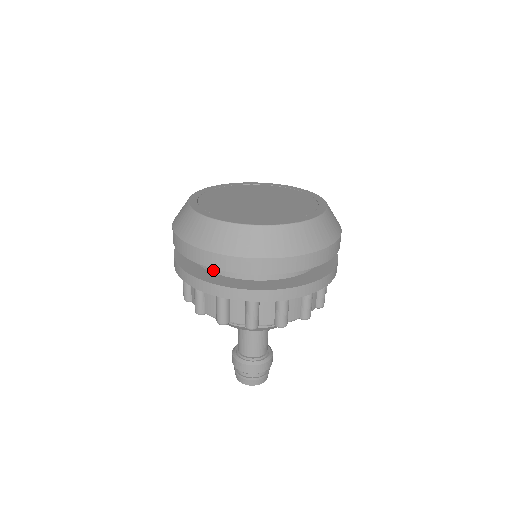
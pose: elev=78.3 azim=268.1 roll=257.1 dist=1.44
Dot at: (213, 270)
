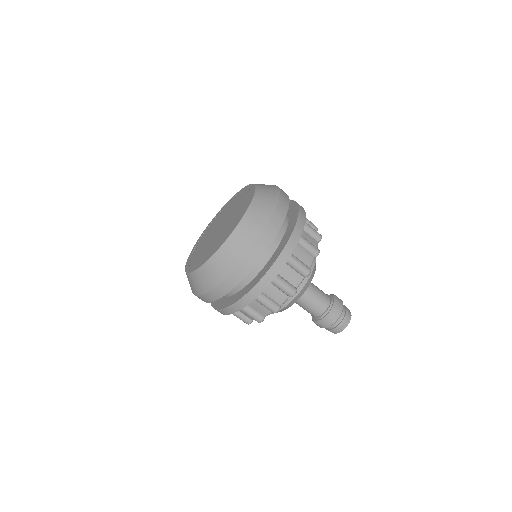
Dot at: (227, 296)
